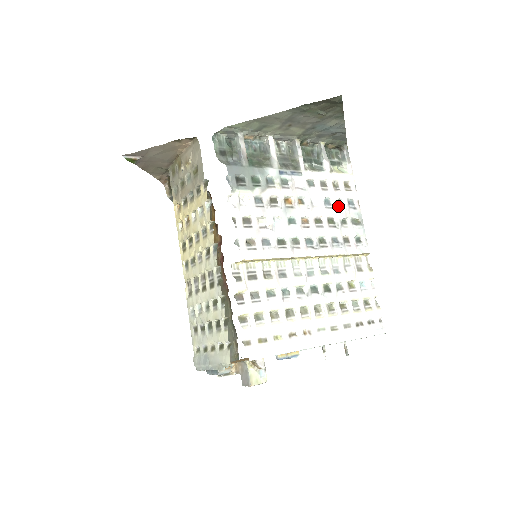
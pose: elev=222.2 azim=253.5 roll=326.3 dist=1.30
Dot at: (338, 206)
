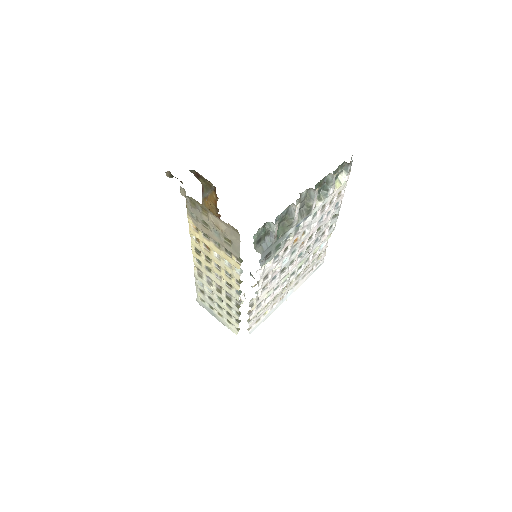
Dot at: (327, 215)
